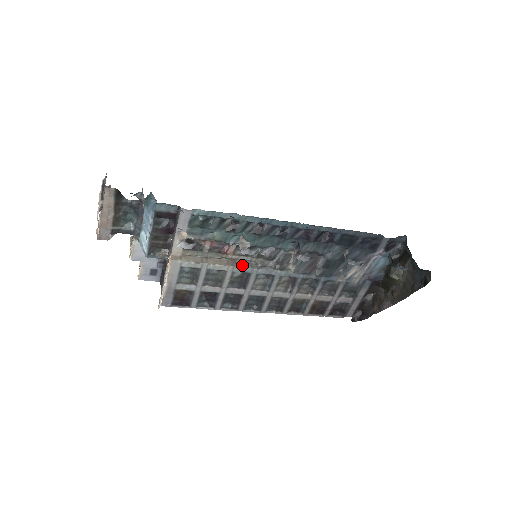
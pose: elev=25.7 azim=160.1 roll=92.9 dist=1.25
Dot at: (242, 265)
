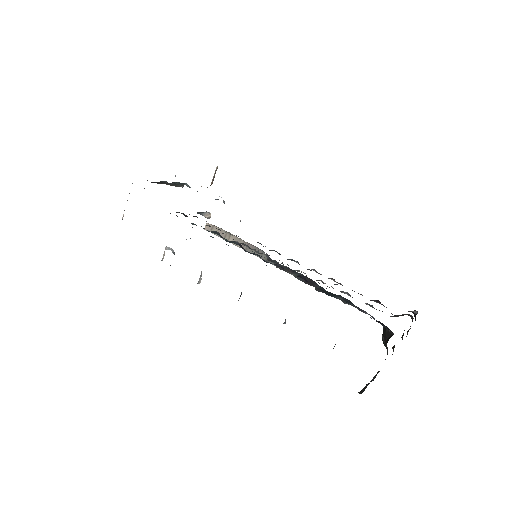
Dot at: occluded
